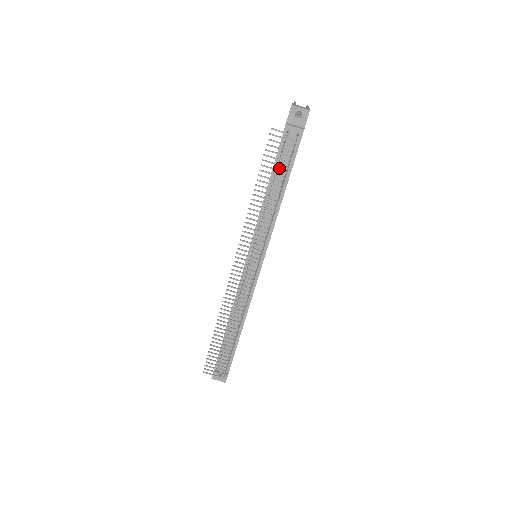
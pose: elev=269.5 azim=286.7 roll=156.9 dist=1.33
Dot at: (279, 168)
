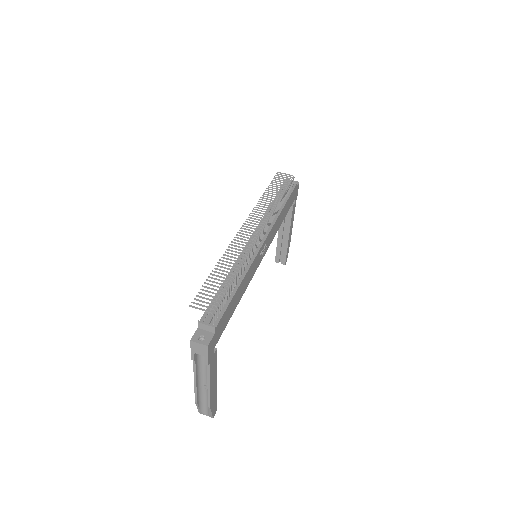
Dot at: occluded
